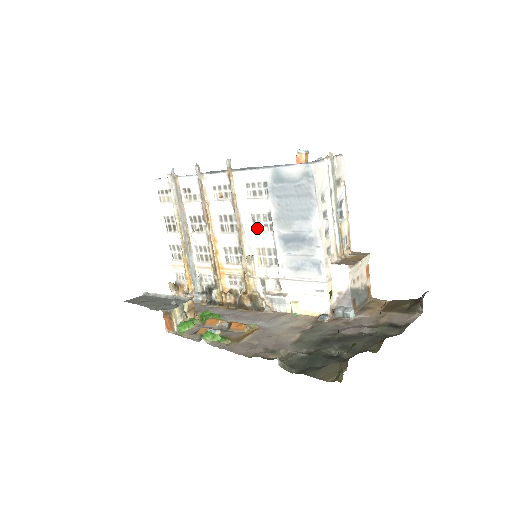
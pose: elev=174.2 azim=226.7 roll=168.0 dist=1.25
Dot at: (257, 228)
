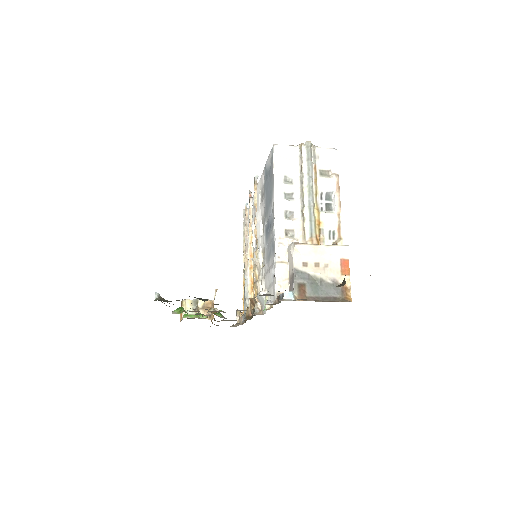
Dot at: (263, 231)
